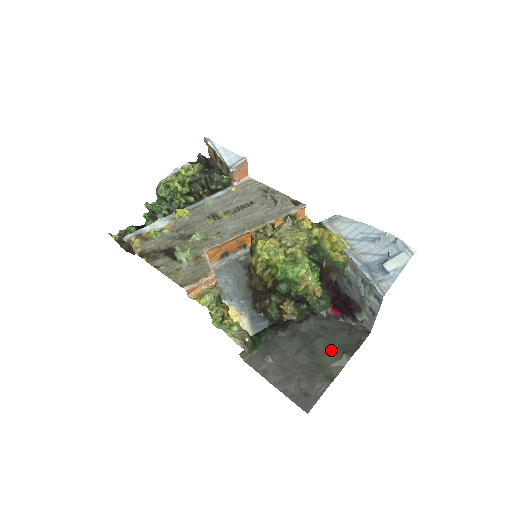
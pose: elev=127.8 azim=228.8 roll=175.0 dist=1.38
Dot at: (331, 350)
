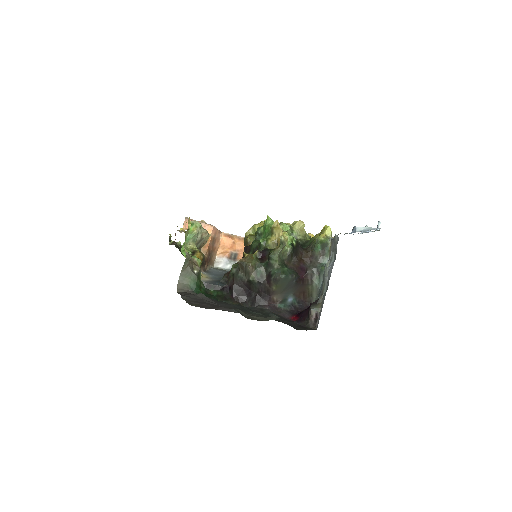
Dot at: occluded
